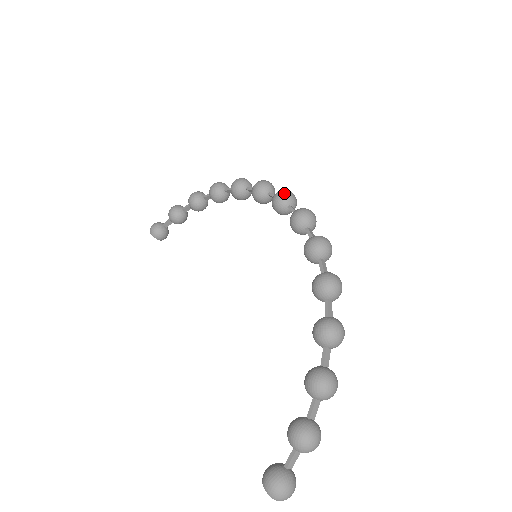
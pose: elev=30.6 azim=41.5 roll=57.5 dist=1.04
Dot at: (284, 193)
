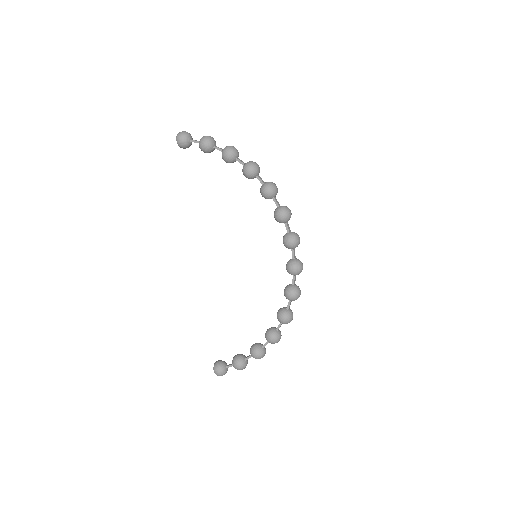
Dot at: (295, 243)
